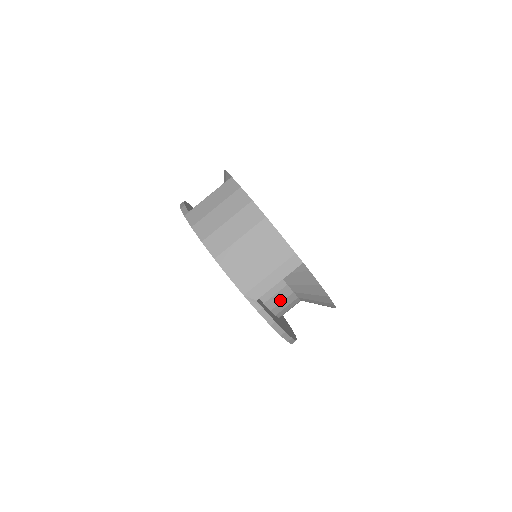
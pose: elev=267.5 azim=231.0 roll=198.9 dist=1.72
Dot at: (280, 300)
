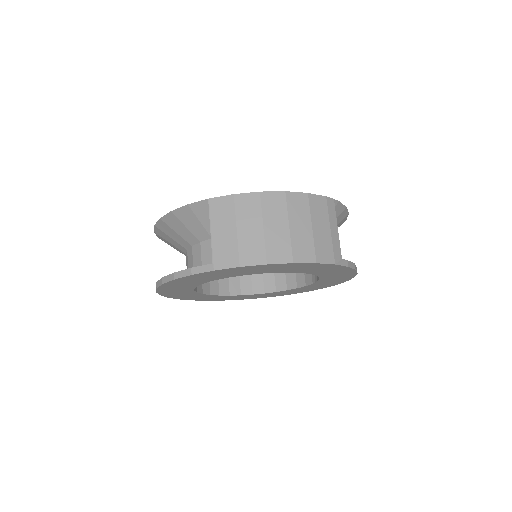
Dot at: occluded
